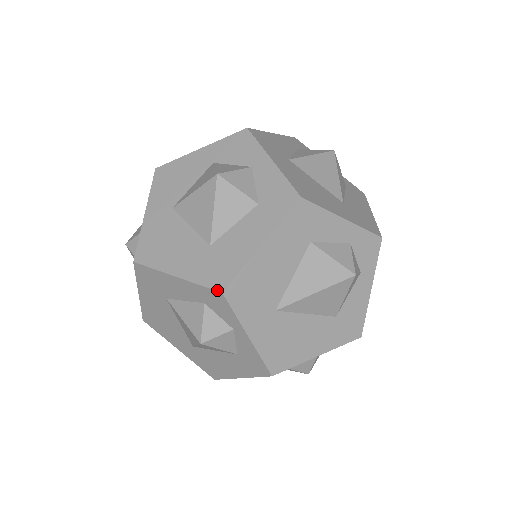
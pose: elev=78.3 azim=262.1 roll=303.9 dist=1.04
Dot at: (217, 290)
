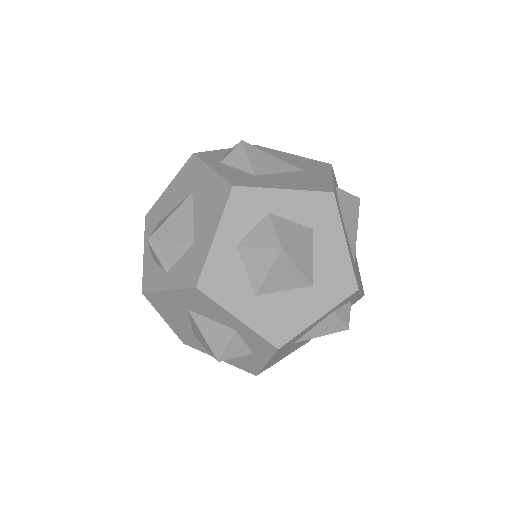
Dot at: occluded
